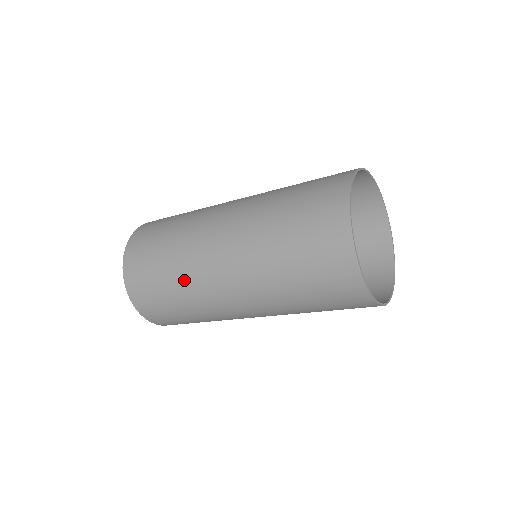
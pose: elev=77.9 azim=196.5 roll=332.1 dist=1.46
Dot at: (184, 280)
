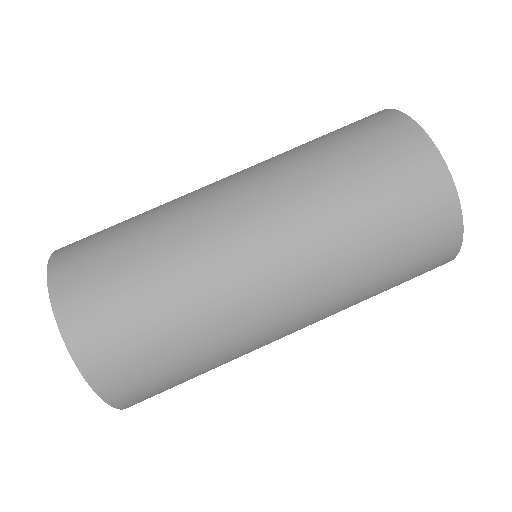
Dot at: (193, 289)
